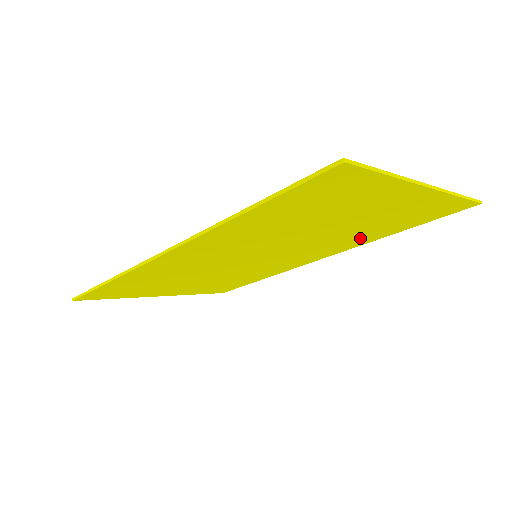
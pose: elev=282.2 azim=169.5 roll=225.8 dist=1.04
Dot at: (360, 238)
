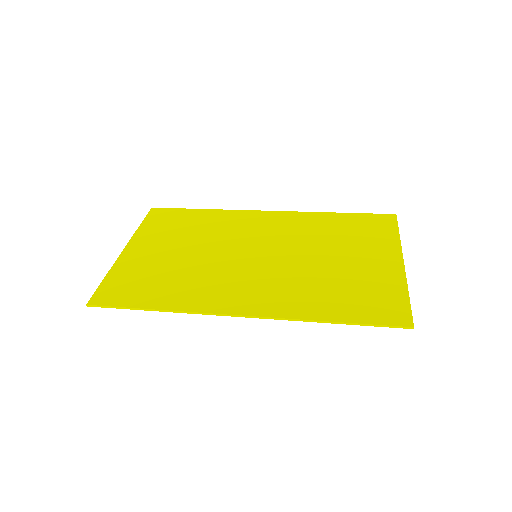
Dot at: (317, 226)
